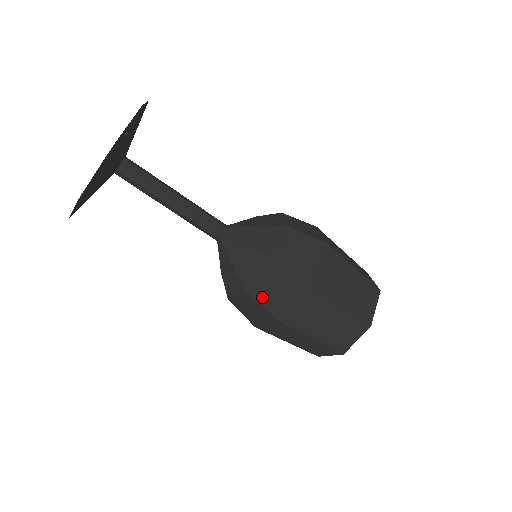
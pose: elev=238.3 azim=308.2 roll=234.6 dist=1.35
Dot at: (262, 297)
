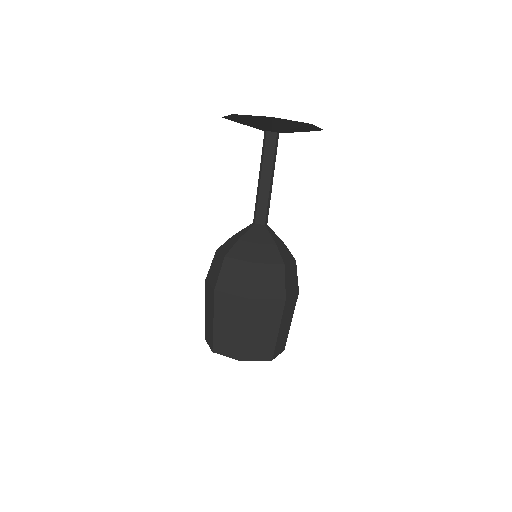
Dot at: (257, 275)
